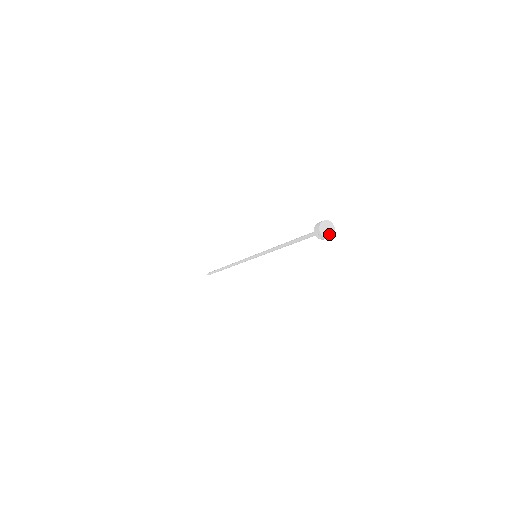
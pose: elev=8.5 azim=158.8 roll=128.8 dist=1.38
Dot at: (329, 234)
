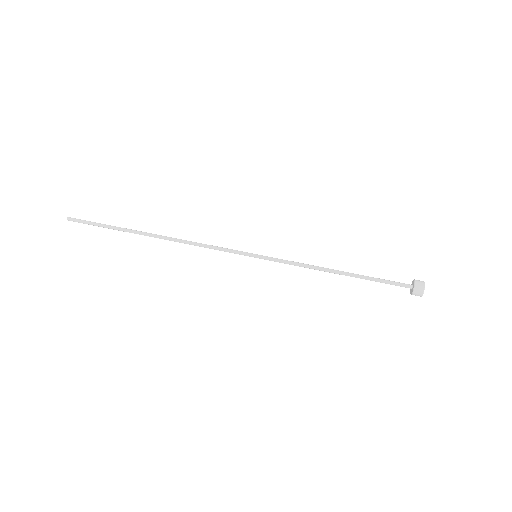
Dot at: occluded
